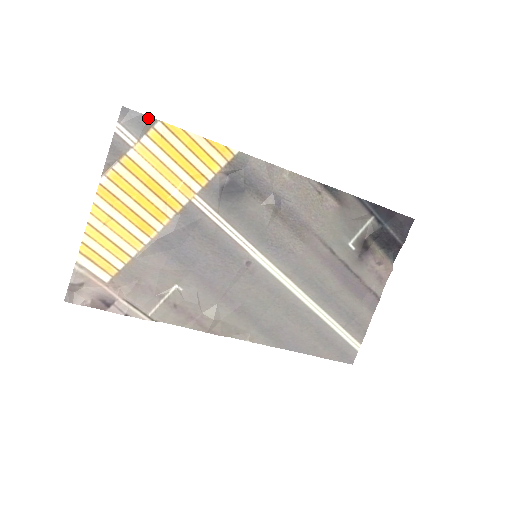
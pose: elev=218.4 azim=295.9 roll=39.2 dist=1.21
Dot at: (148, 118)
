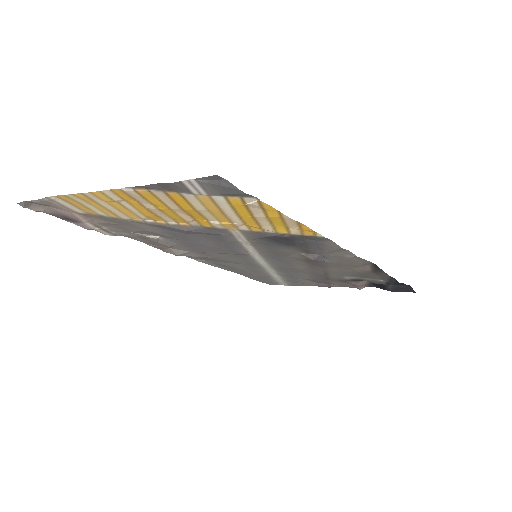
Dot at: (243, 193)
